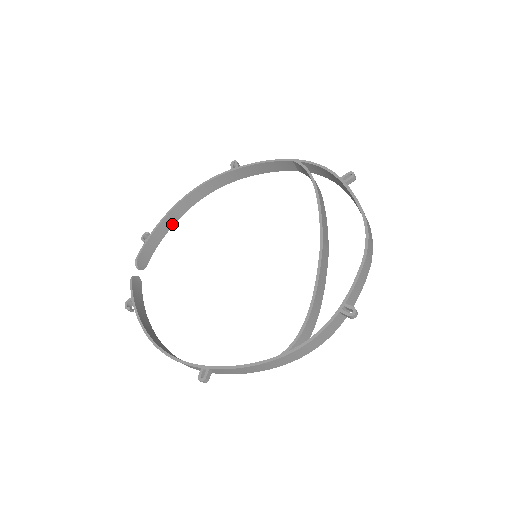
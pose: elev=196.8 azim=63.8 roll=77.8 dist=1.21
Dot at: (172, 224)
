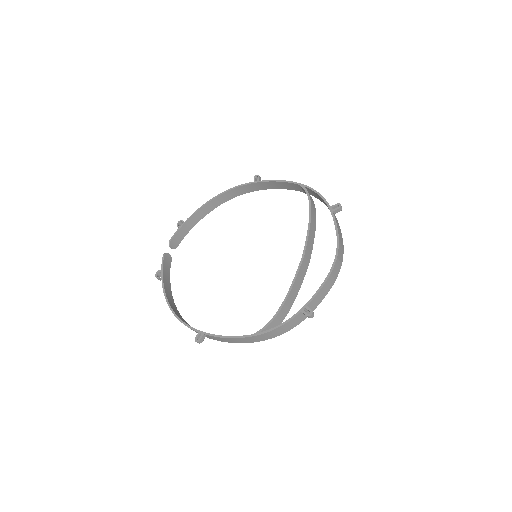
Dot at: (202, 217)
